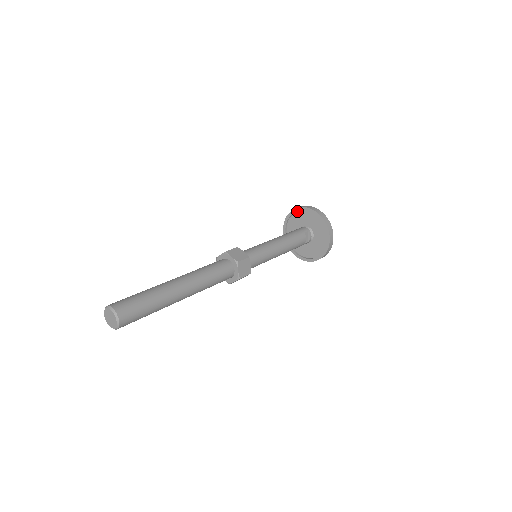
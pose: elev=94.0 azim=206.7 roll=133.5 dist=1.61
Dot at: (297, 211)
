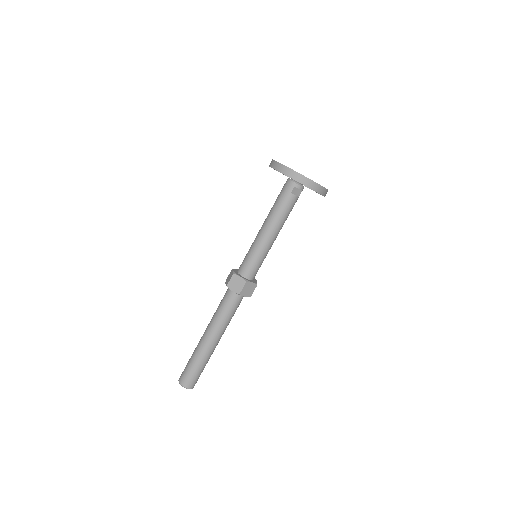
Dot at: occluded
